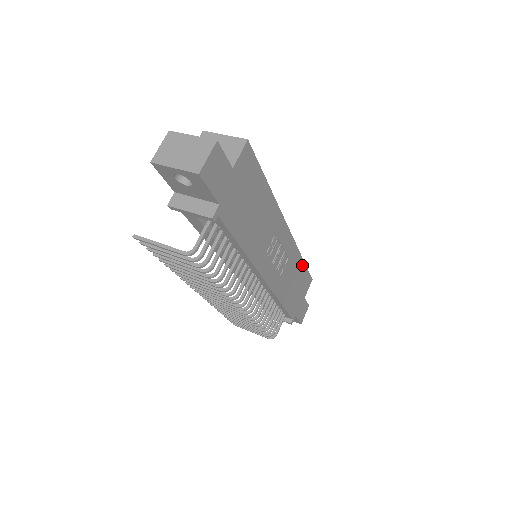
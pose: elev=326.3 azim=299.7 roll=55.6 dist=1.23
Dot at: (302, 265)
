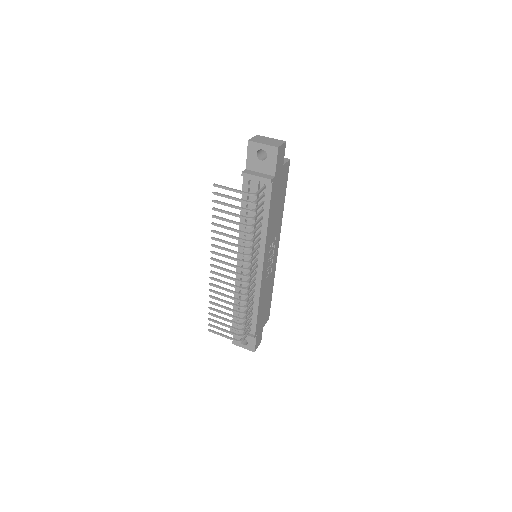
Dot at: (271, 293)
